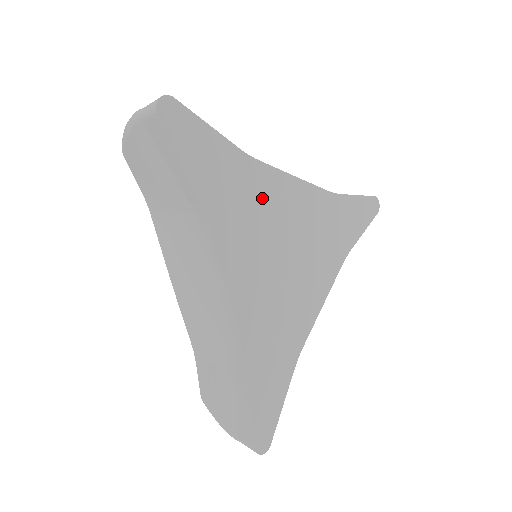
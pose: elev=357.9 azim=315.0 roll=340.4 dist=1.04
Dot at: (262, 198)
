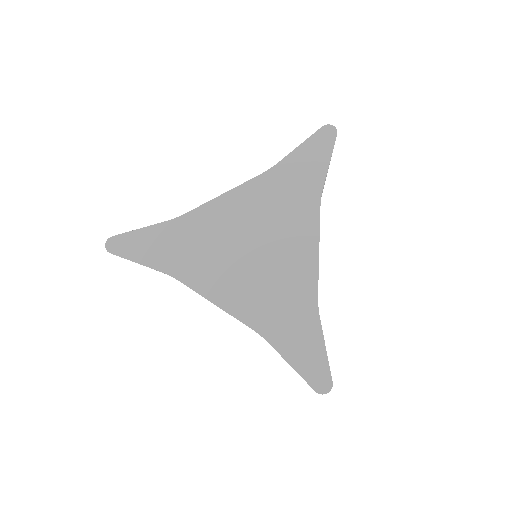
Dot at: (204, 231)
